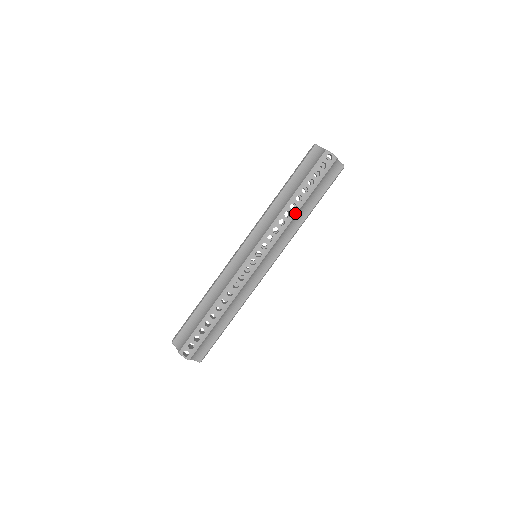
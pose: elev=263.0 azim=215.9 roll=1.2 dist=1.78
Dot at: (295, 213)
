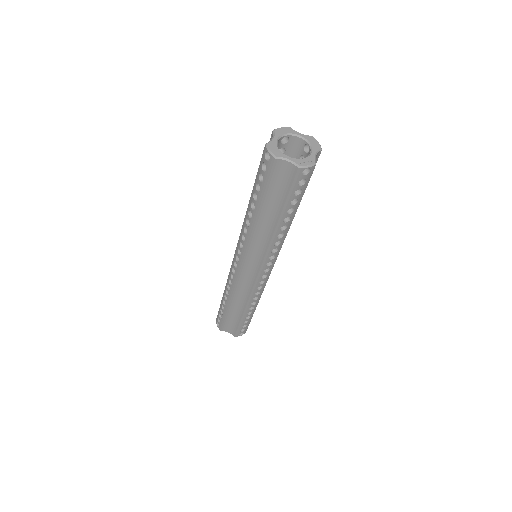
Dot at: (288, 229)
